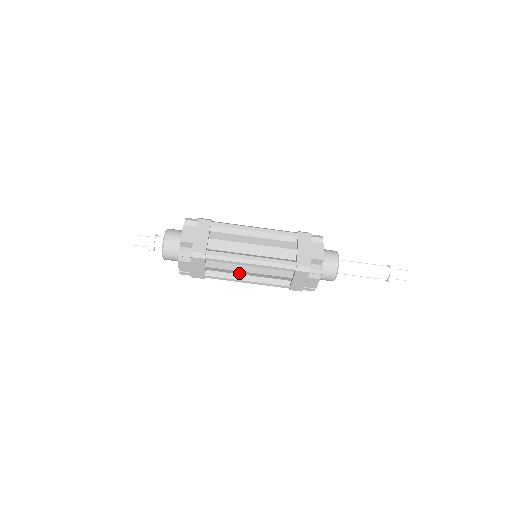
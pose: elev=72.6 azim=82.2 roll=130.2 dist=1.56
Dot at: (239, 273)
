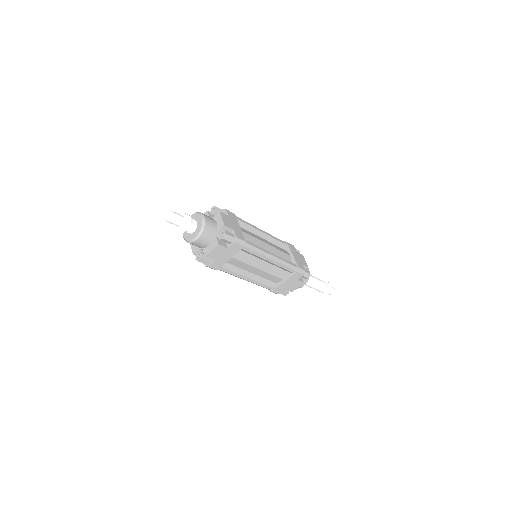
Dot at: occluded
